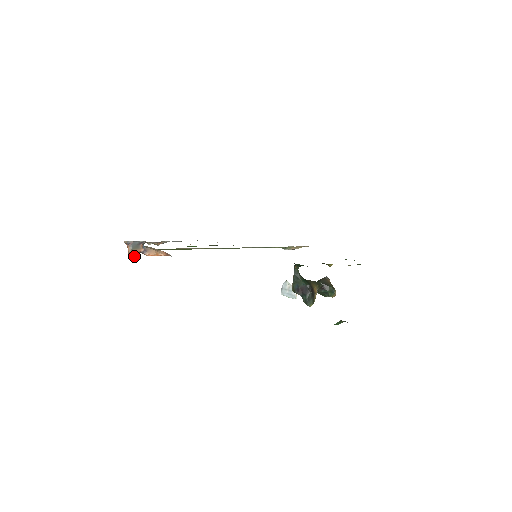
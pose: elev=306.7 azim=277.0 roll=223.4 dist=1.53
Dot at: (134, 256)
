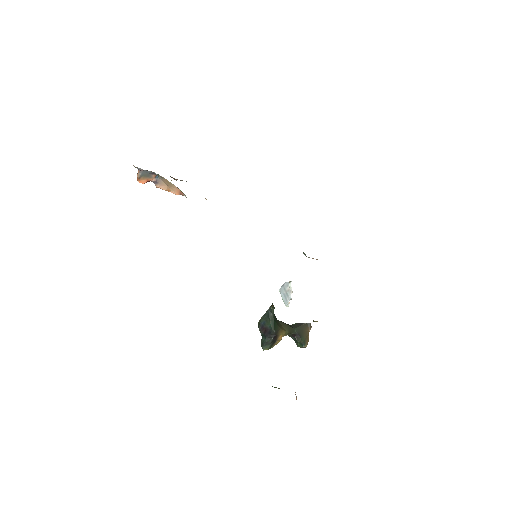
Dot at: (142, 182)
